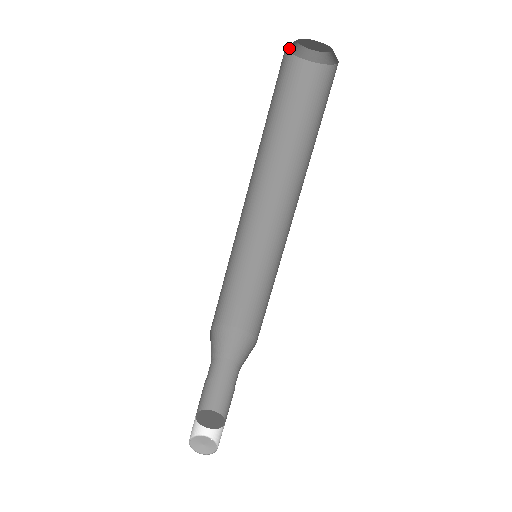
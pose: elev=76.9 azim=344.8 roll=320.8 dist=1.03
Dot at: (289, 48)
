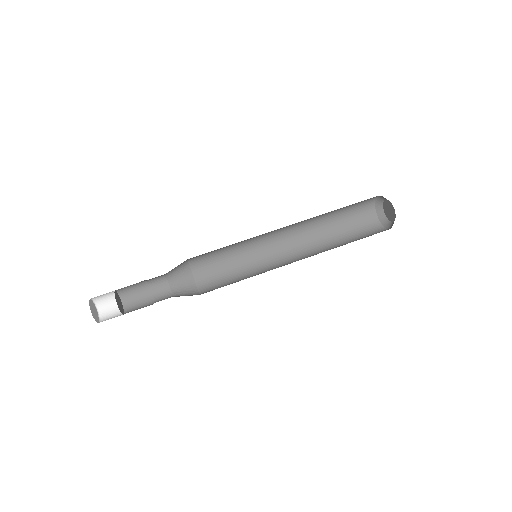
Dot at: (378, 210)
